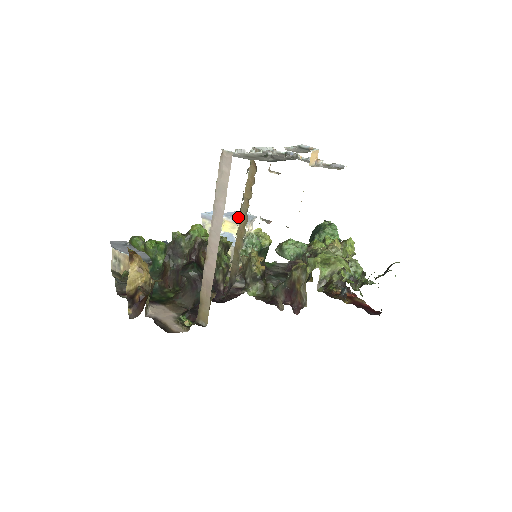
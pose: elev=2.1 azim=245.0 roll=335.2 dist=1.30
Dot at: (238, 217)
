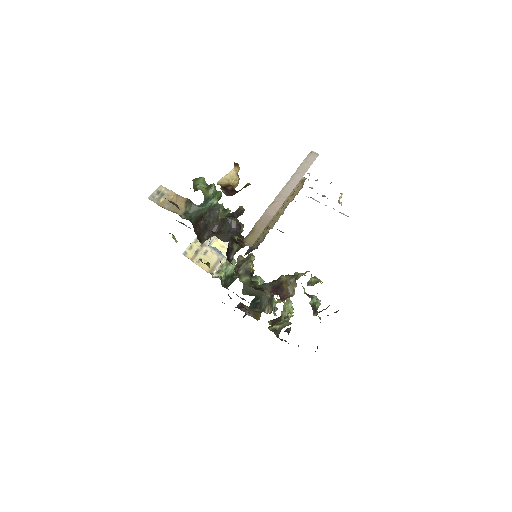
Dot at: occluded
